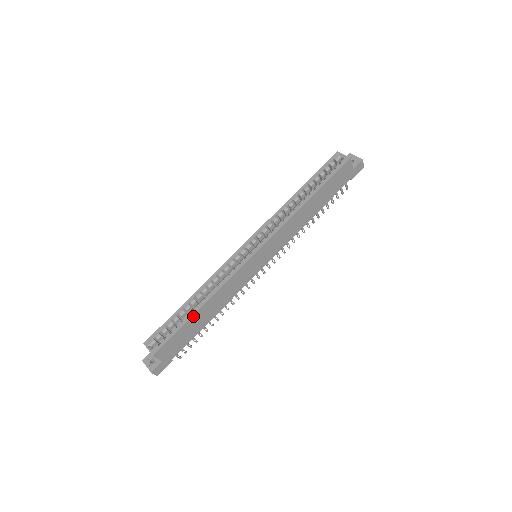
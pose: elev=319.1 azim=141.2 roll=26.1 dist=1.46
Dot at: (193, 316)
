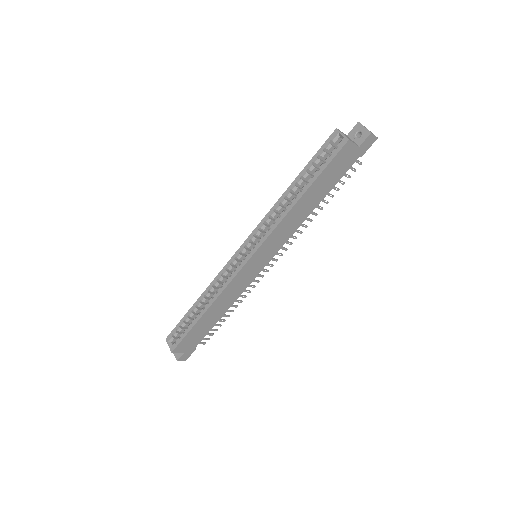
Dot at: (199, 320)
